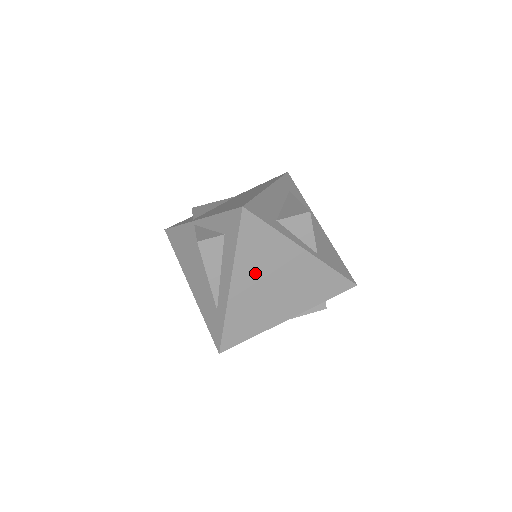
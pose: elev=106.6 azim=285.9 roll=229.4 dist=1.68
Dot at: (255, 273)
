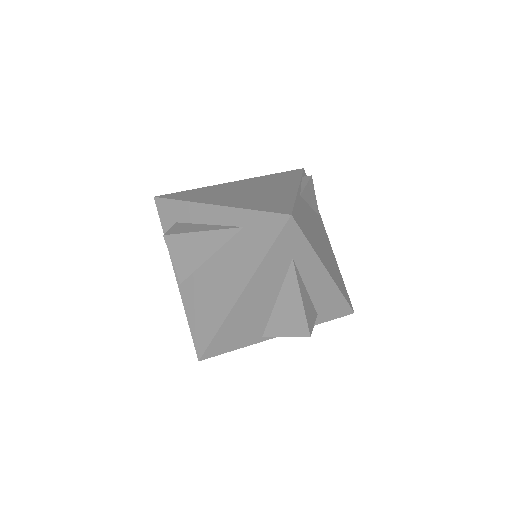
Dot at: (220, 196)
